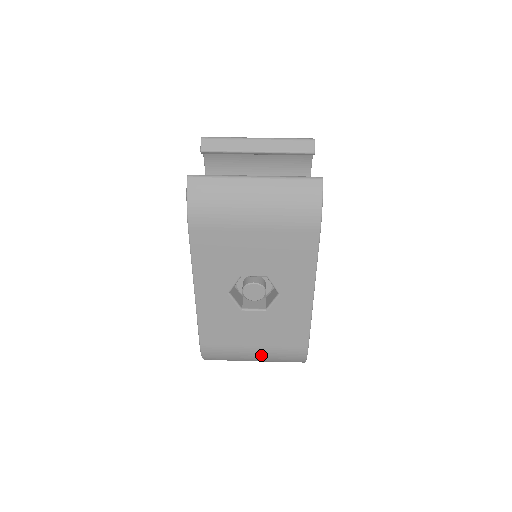
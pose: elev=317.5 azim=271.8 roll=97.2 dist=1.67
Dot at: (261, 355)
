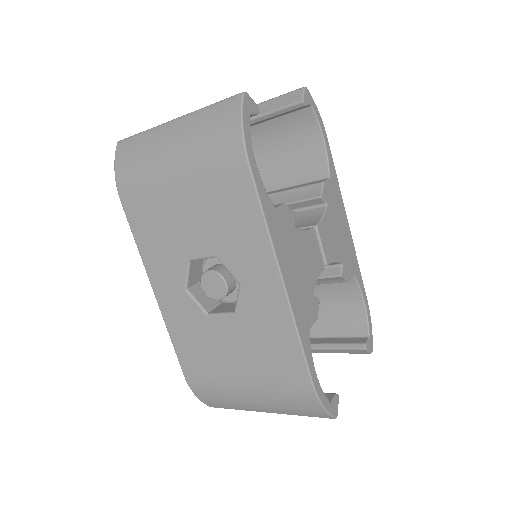
Dot at: (258, 395)
